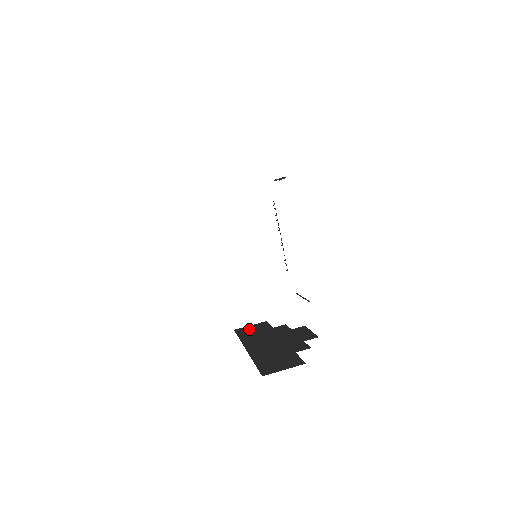
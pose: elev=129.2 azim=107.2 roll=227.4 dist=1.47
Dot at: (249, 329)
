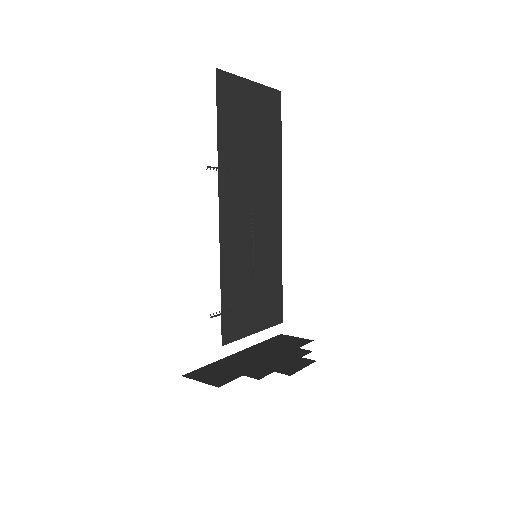
Dot at: (286, 339)
